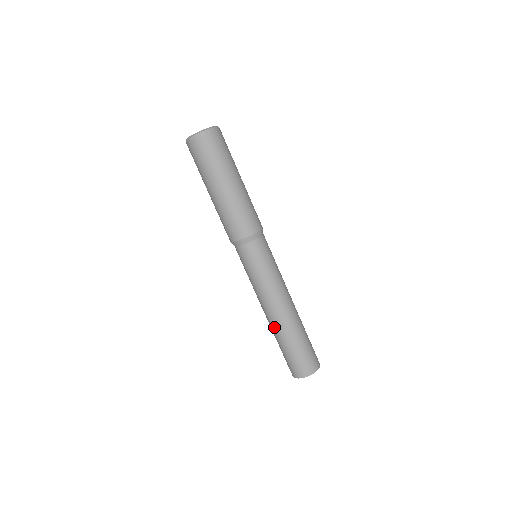
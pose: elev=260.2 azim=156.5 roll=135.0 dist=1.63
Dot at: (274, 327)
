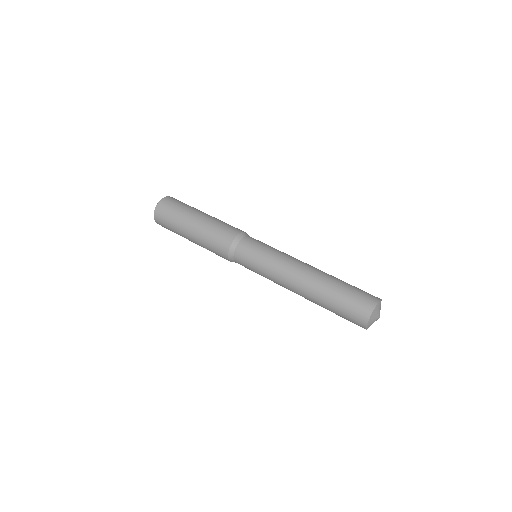
Dot at: (313, 283)
